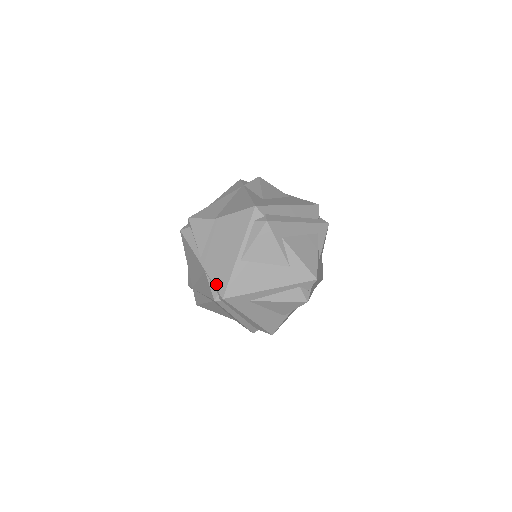
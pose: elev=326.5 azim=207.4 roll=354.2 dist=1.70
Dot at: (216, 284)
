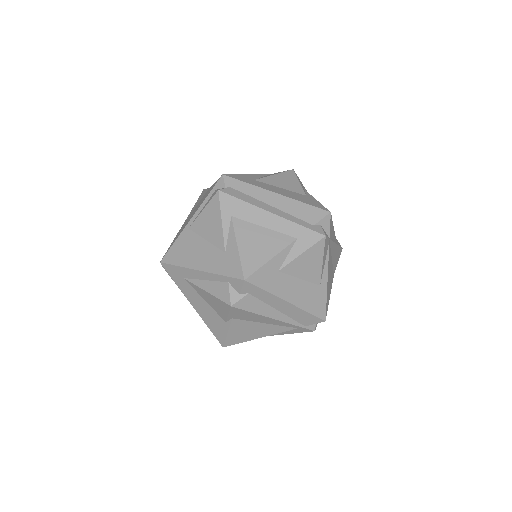
Dot at: (168, 248)
